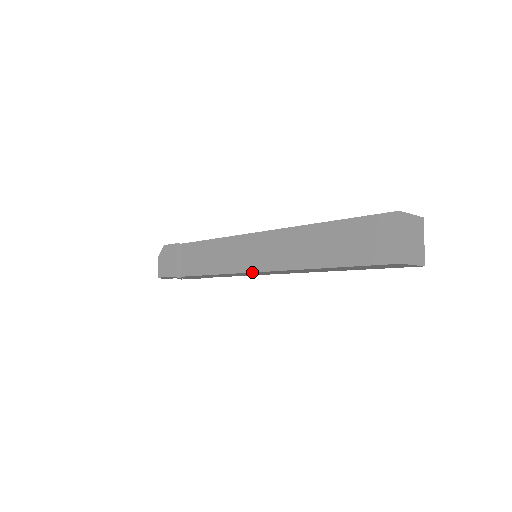
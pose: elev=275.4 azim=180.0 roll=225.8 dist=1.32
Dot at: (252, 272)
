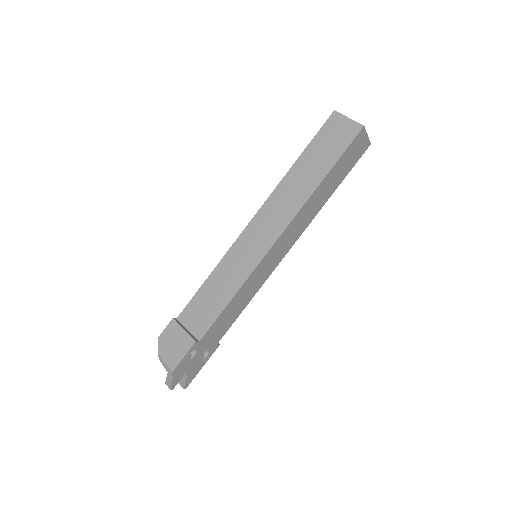
Dot at: (269, 249)
